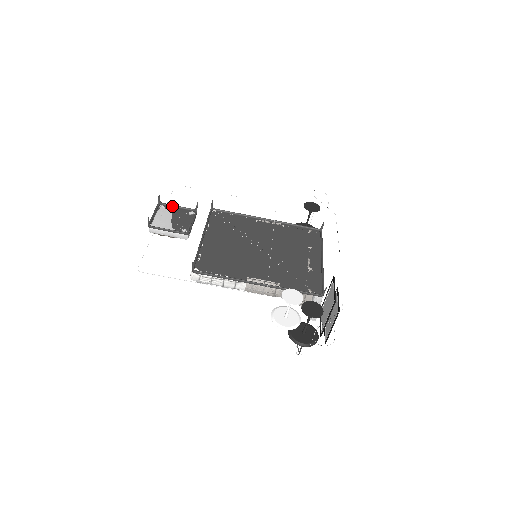
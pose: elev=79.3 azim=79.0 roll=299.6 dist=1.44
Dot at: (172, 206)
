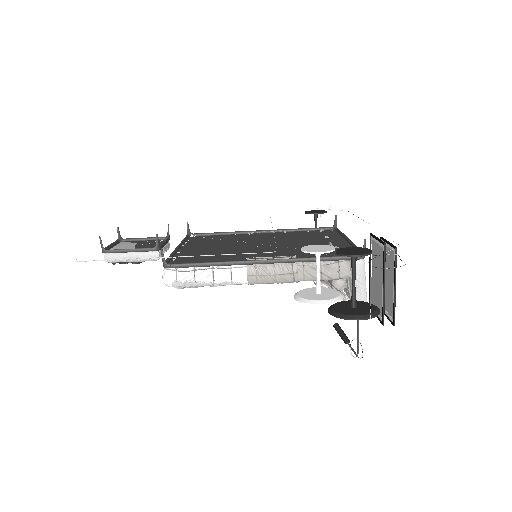
Dot at: (136, 239)
